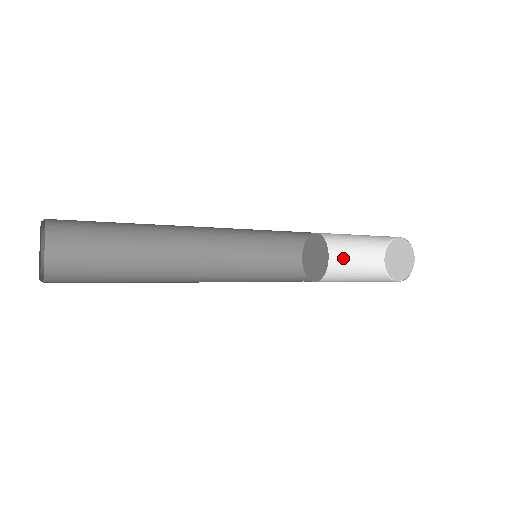
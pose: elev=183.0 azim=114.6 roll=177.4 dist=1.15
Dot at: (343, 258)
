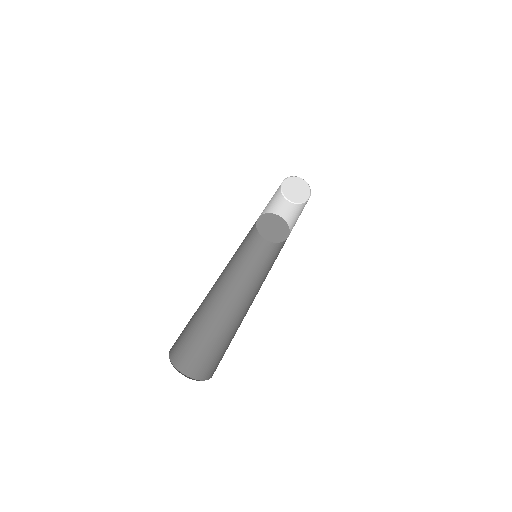
Dot at: (269, 206)
